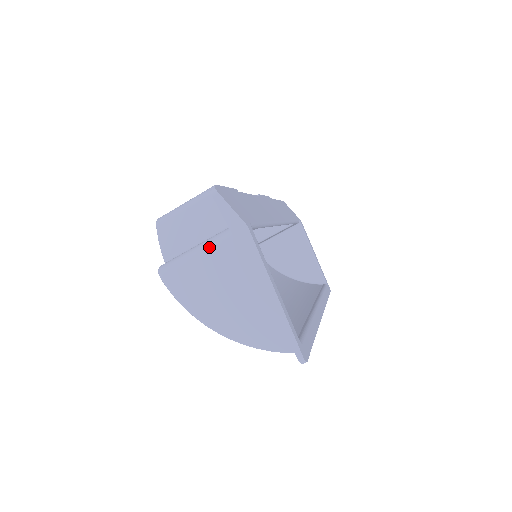
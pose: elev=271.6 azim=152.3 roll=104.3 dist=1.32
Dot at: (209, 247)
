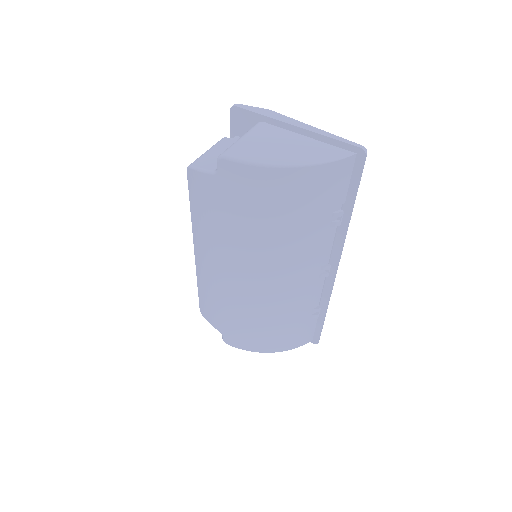
Dot at: (249, 132)
